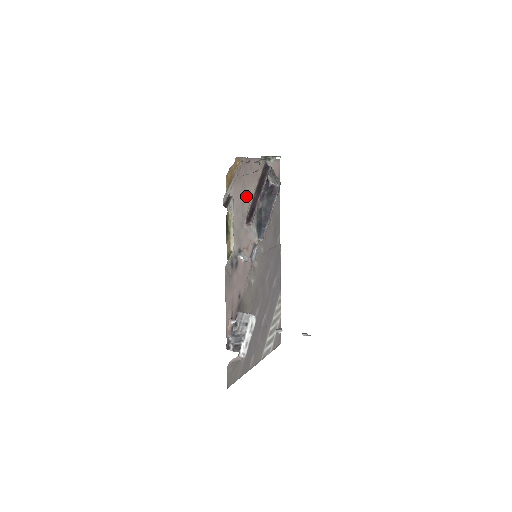
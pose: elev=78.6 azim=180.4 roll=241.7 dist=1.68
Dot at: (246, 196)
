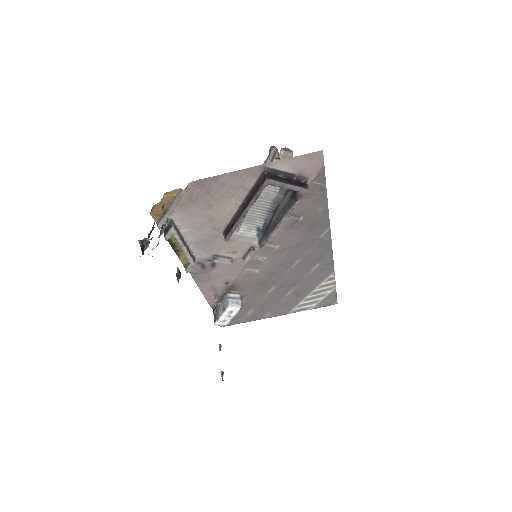
Dot at: (218, 212)
